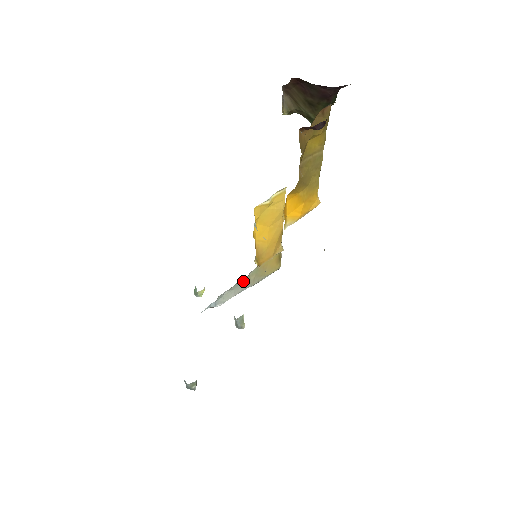
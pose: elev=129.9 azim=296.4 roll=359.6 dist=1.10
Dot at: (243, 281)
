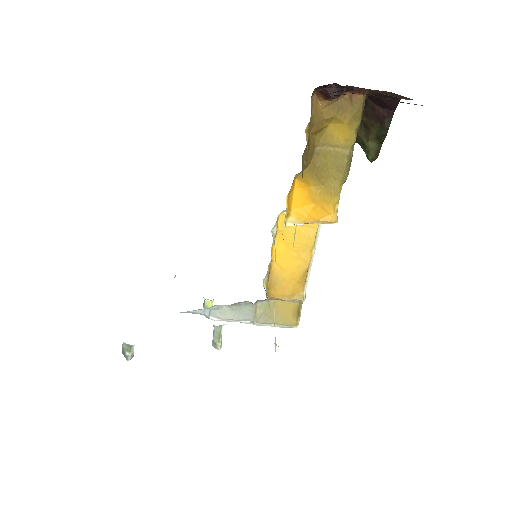
Dot at: (248, 309)
